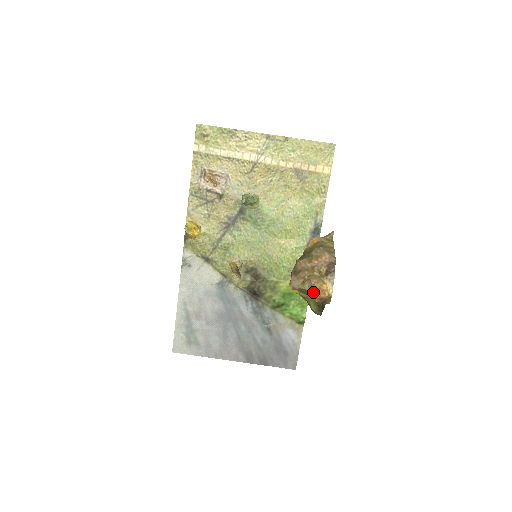
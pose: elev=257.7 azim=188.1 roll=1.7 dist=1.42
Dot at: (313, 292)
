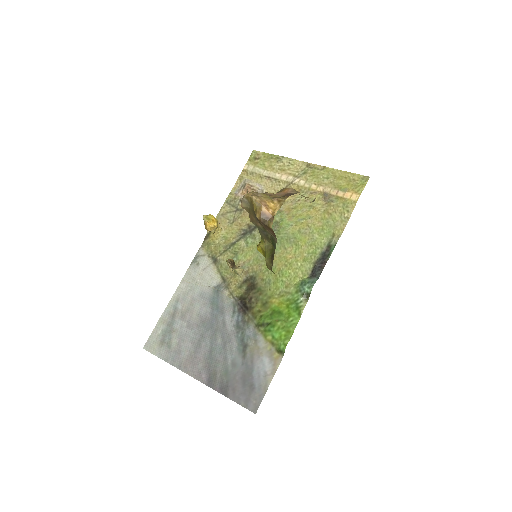
Dot at: (253, 198)
